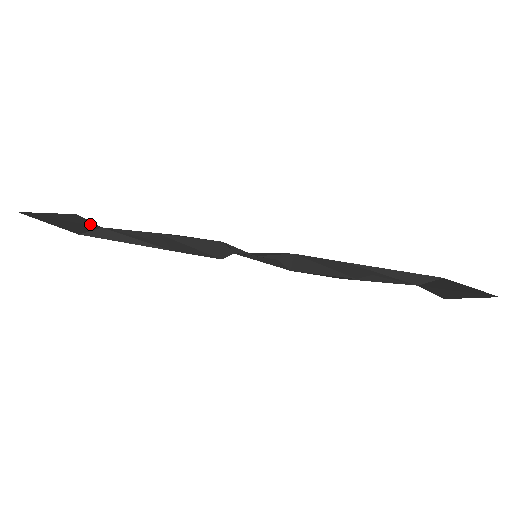
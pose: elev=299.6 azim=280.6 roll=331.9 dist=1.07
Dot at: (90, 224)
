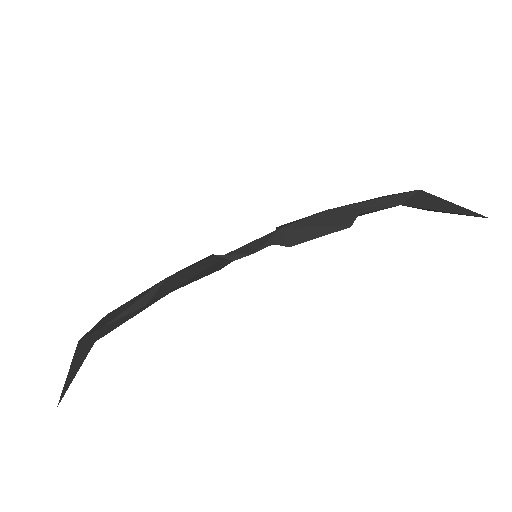
Dot at: (96, 337)
